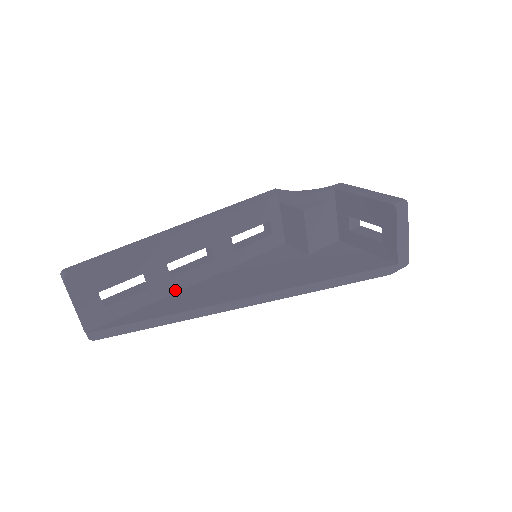
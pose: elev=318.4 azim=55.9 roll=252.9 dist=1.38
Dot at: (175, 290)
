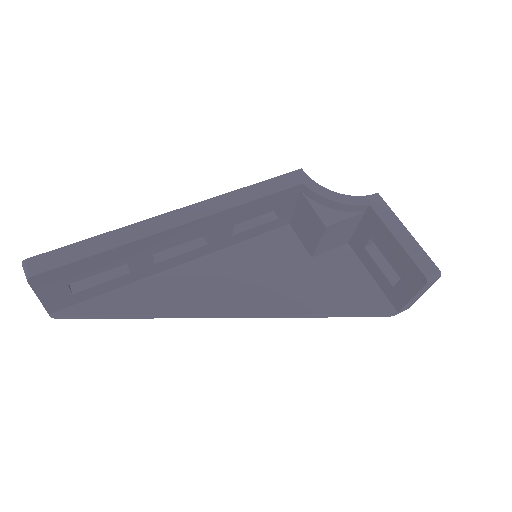
Dot at: (156, 272)
